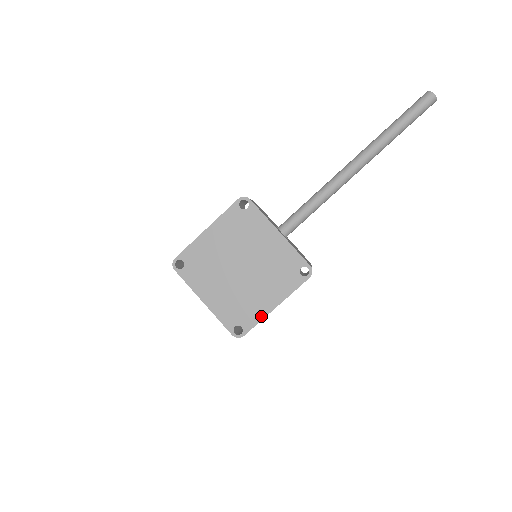
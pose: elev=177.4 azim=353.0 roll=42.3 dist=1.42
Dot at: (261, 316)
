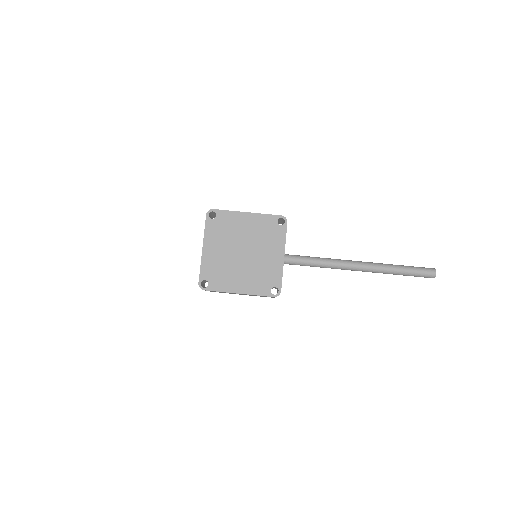
Dot at: (226, 290)
